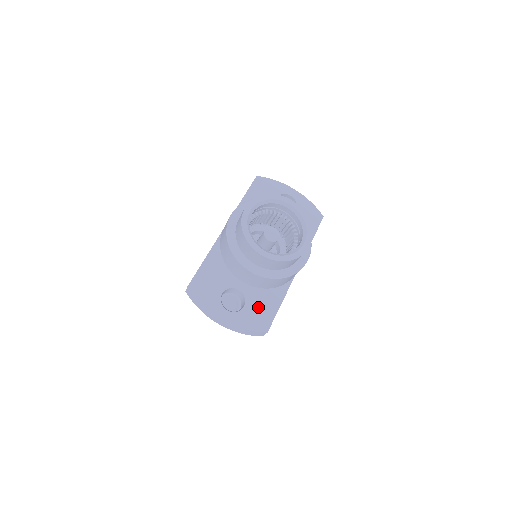
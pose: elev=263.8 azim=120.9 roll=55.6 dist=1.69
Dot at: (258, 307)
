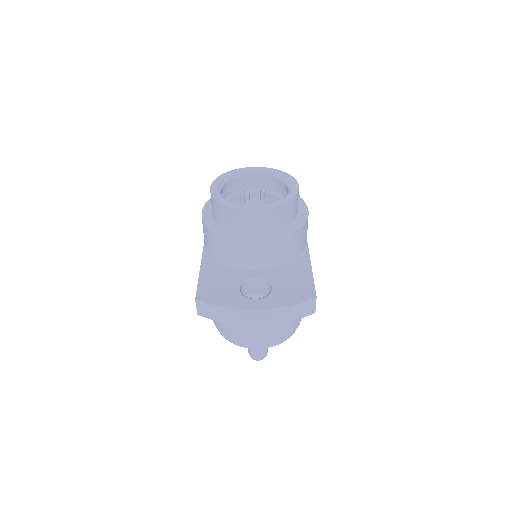
Dot at: (288, 282)
